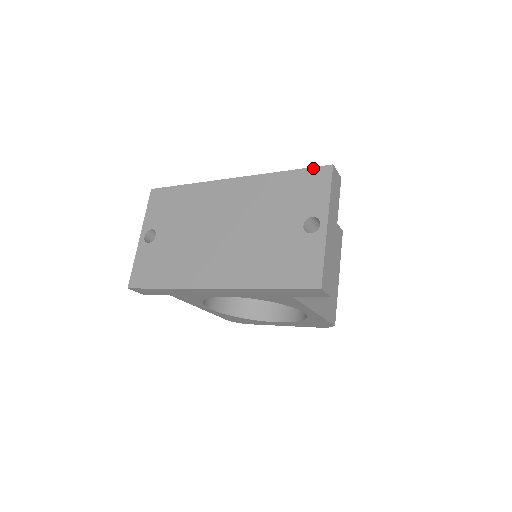
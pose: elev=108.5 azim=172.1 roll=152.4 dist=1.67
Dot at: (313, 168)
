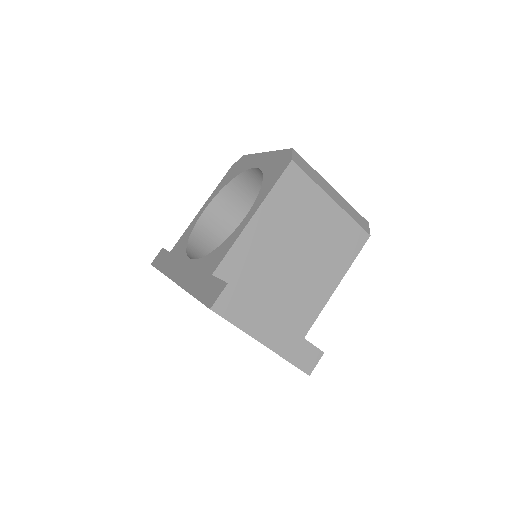
Dot at: occluded
